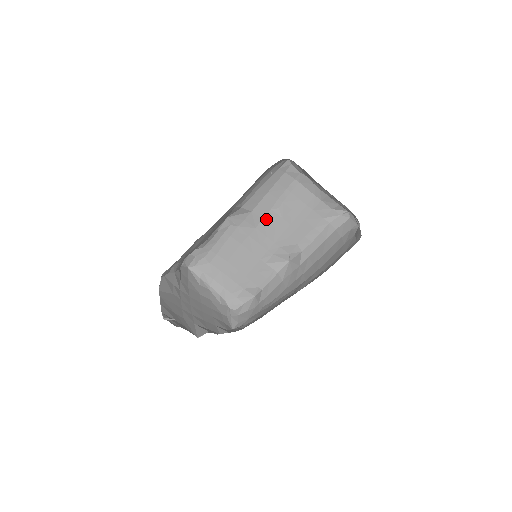
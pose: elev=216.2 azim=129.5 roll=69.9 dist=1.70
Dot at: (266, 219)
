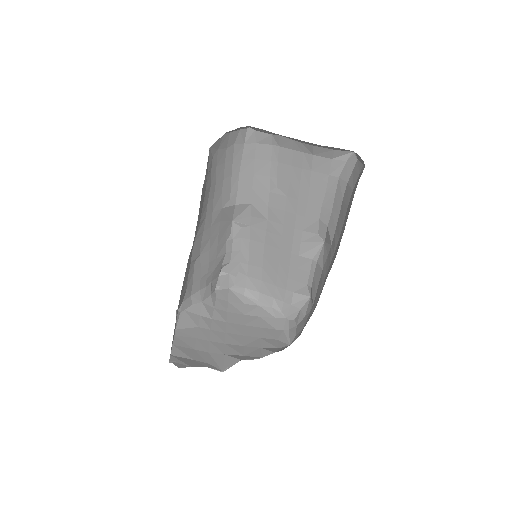
Dot at: (271, 205)
